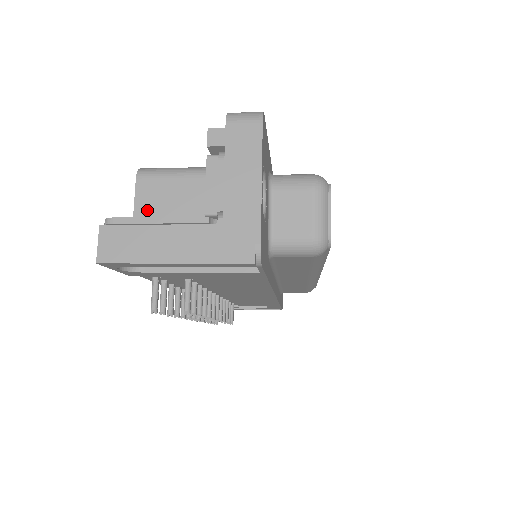
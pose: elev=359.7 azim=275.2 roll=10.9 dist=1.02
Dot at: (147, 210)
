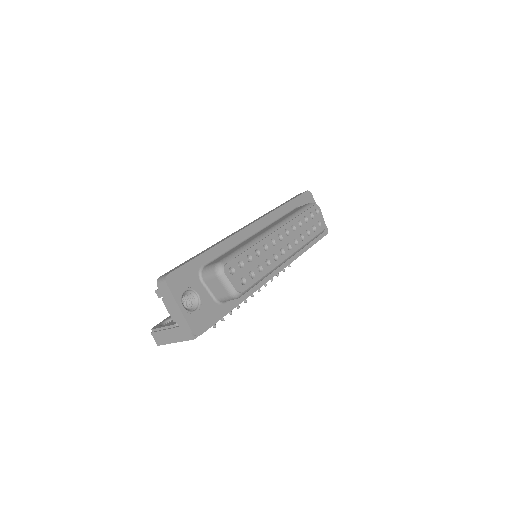
Dot at: occluded
